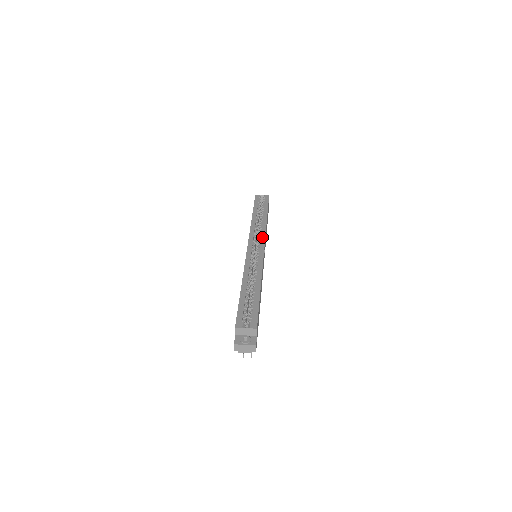
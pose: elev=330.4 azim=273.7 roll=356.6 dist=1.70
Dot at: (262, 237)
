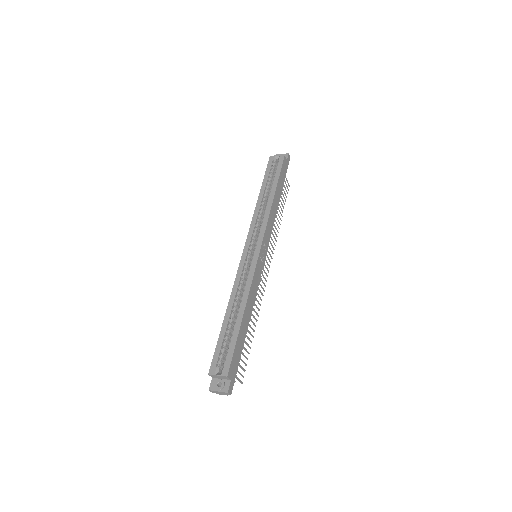
Dot at: (261, 233)
